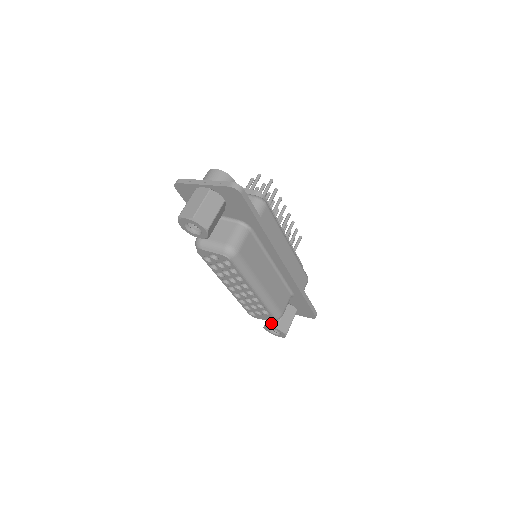
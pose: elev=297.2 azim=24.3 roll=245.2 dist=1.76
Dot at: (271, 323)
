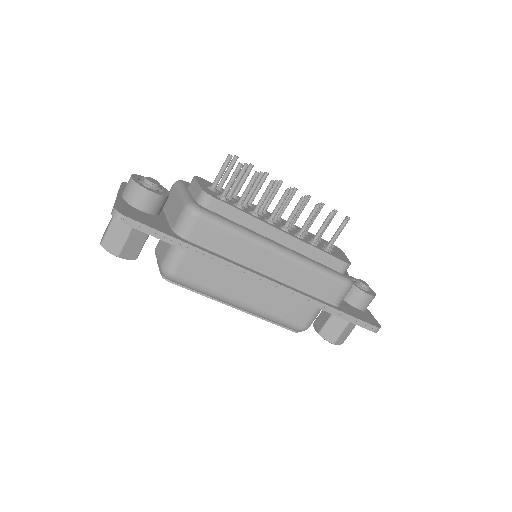
Dot at: (316, 326)
